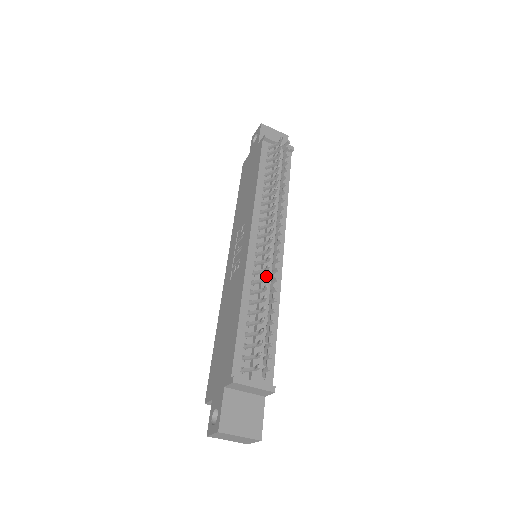
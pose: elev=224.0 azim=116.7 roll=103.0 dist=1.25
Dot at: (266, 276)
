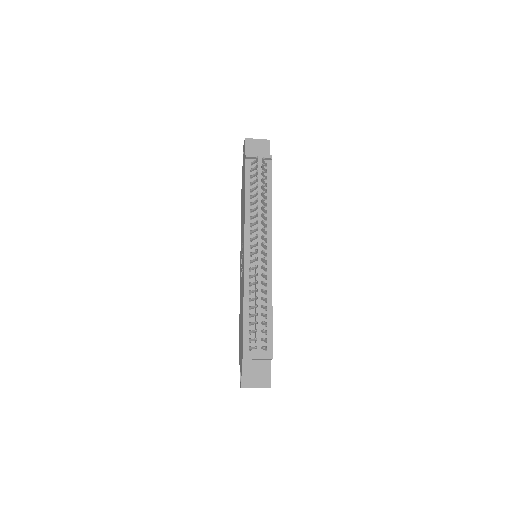
Dot at: (255, 282)
